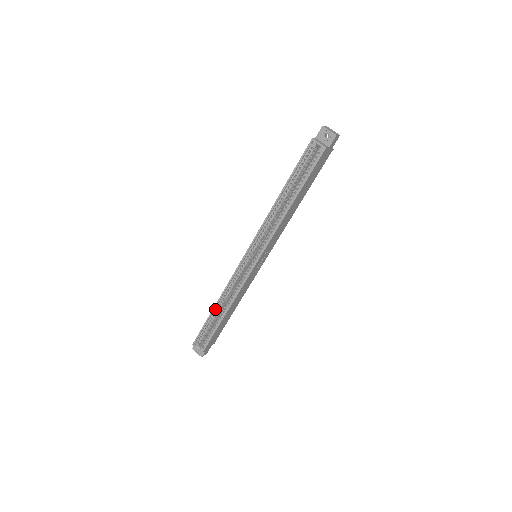
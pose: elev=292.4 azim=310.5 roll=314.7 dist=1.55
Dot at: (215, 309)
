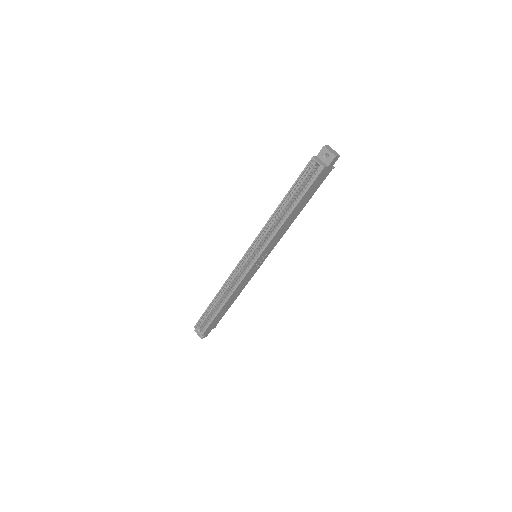
Dot at: (216, 299)
